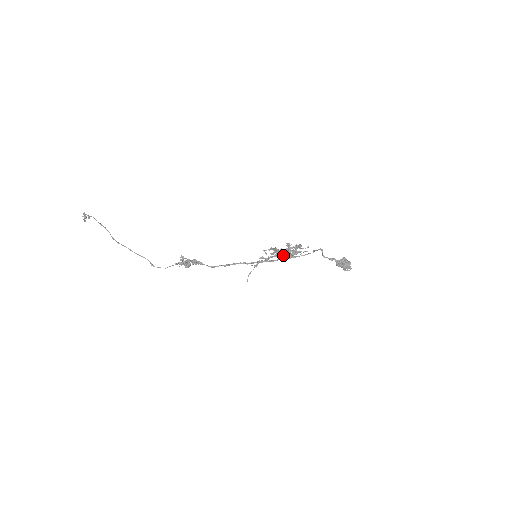
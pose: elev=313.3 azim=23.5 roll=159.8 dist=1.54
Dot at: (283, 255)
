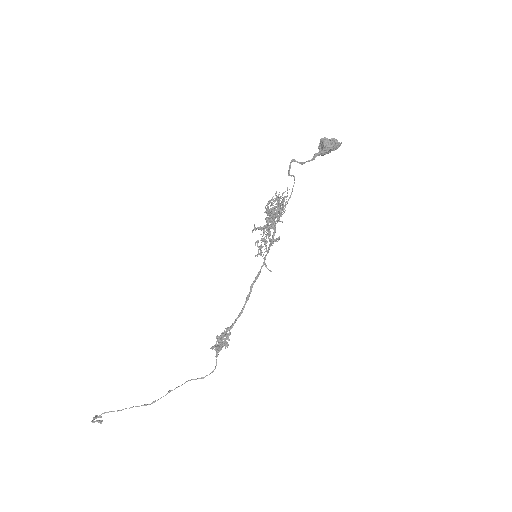
Dot at: (273, 220)
